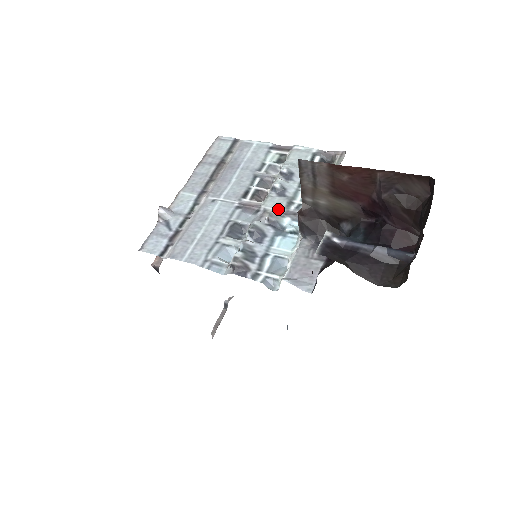
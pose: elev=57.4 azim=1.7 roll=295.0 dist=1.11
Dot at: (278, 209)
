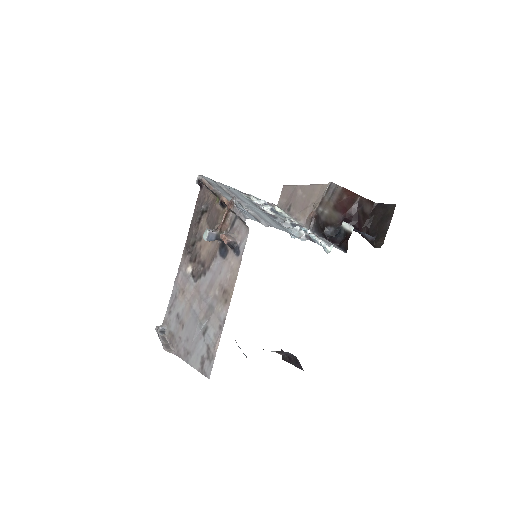
Dot at: occluded
